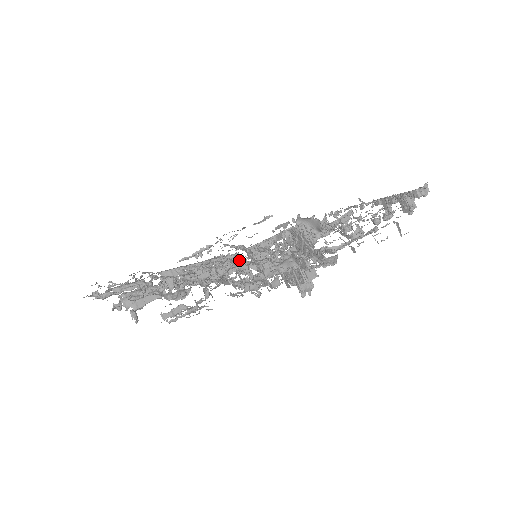
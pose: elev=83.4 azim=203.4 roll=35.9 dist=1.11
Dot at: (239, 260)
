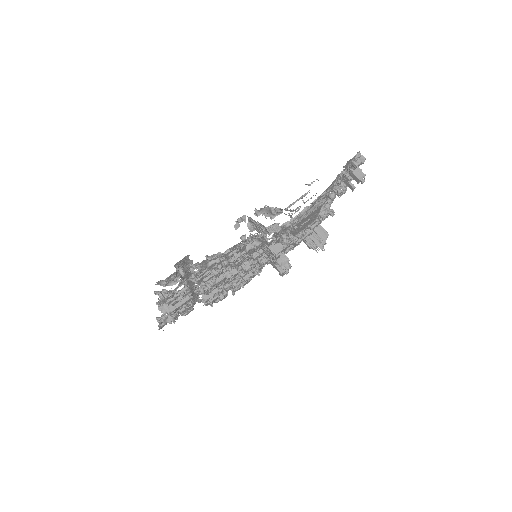
Dot at: occluded
